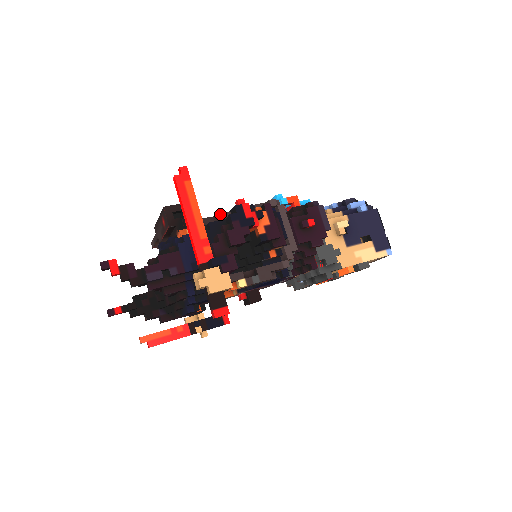
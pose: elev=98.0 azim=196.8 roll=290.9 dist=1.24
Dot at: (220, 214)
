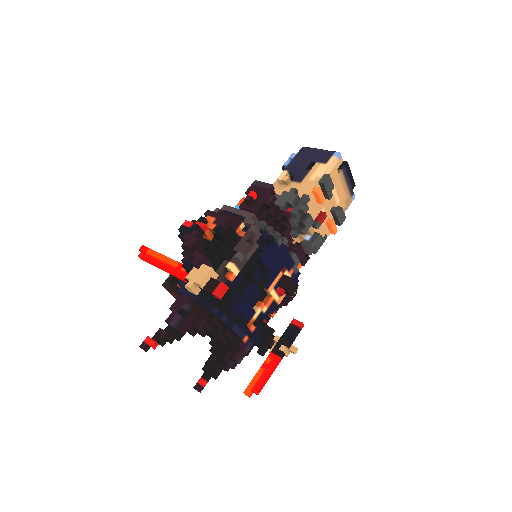
Dot at: occluded
